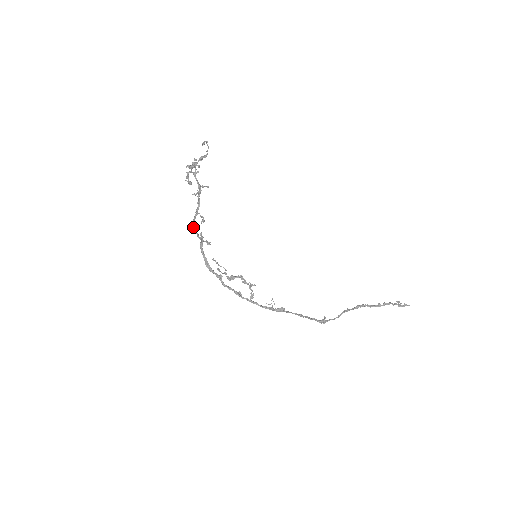
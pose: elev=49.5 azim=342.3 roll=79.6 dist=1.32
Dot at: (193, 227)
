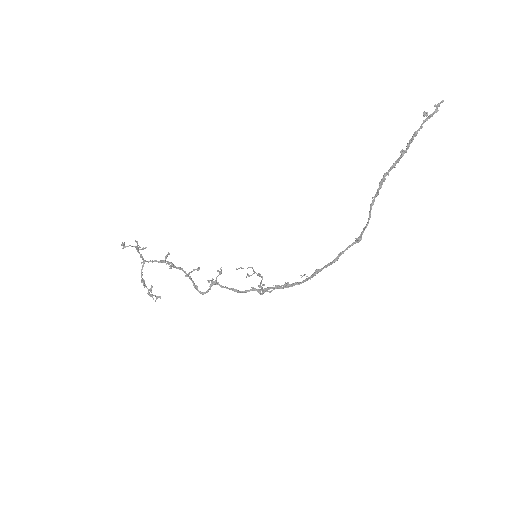
Dot at: occluded
